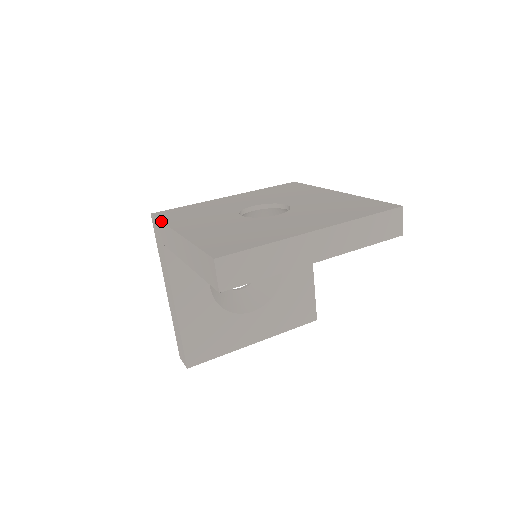
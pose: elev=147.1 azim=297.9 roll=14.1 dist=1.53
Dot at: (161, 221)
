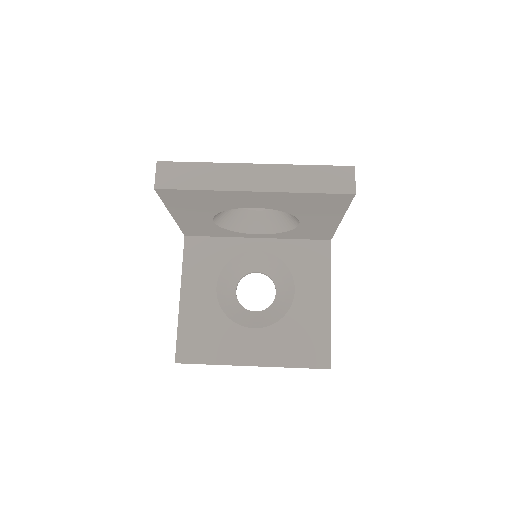
Dot at: occluded
